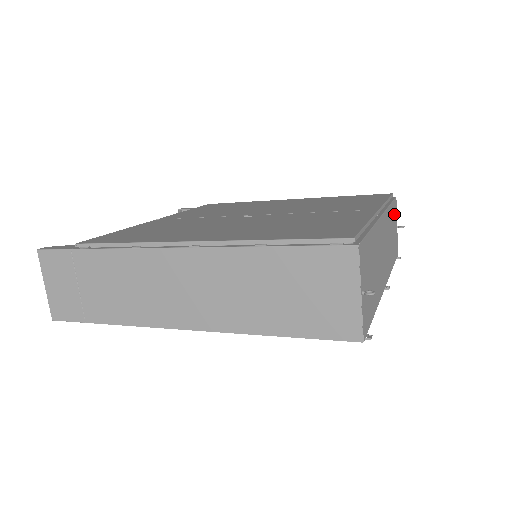
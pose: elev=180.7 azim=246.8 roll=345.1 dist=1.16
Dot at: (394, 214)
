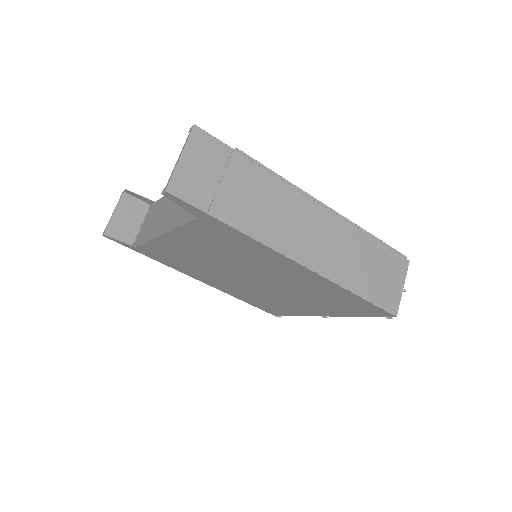
Dot at: occluded
